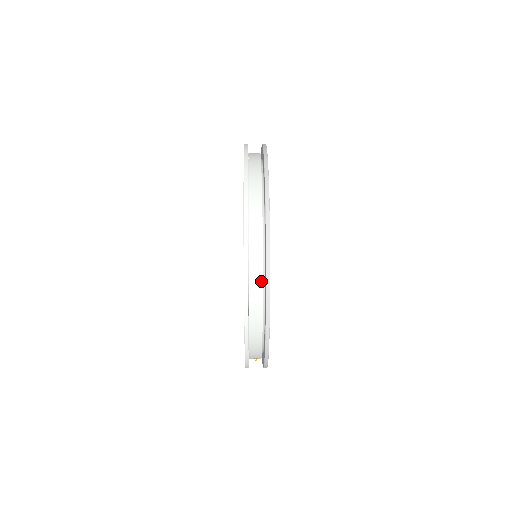
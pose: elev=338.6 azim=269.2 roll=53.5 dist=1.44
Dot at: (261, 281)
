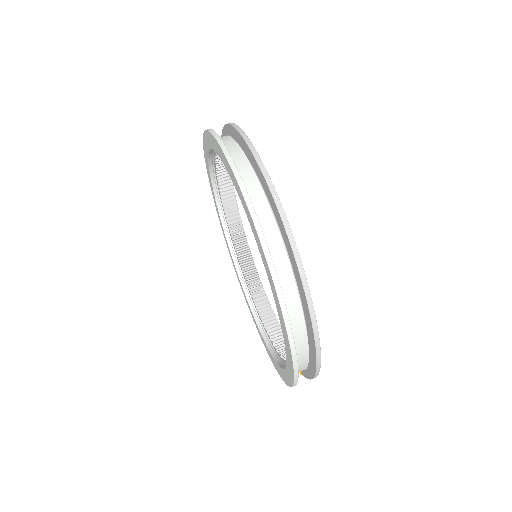
Dot at: (293, 284)
